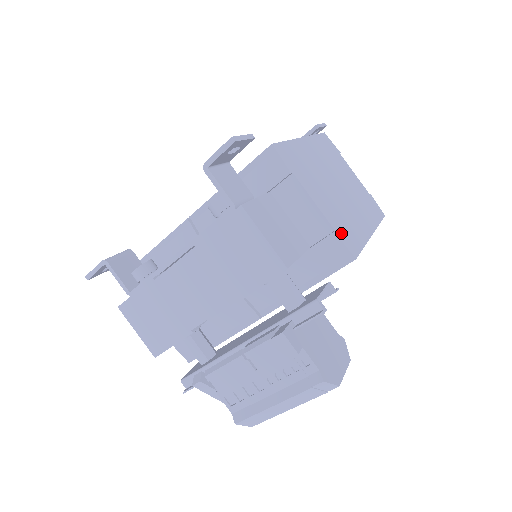
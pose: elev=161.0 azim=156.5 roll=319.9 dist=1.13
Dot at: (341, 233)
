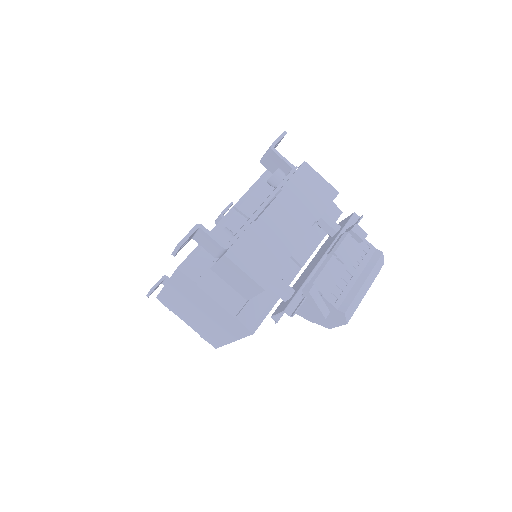
Dot at: occluded
